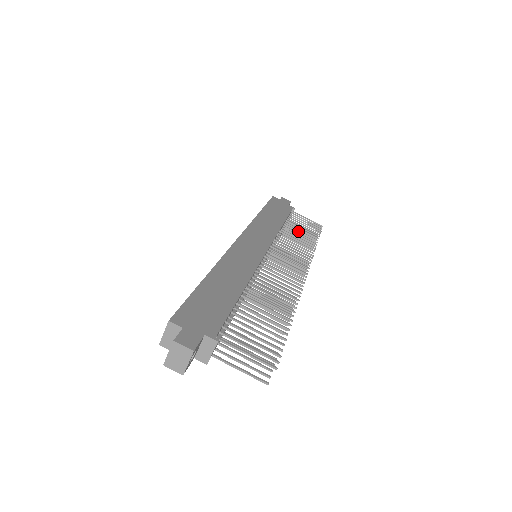
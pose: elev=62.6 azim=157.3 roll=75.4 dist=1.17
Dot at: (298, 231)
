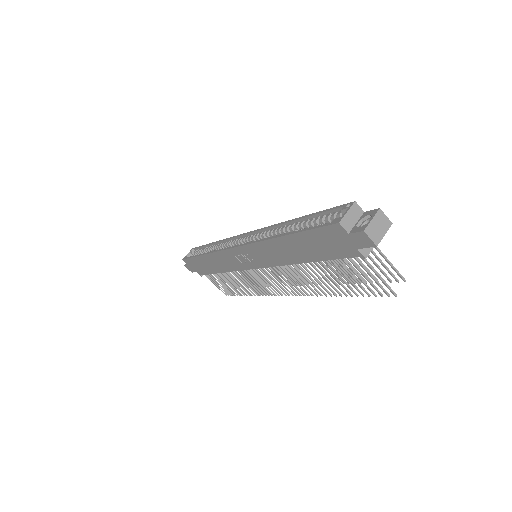
Dot at: occluded
